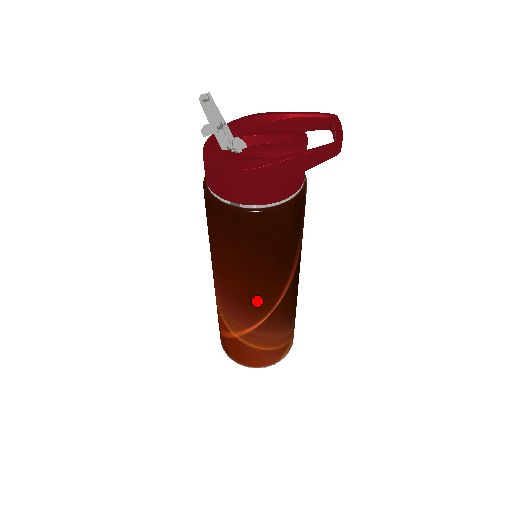
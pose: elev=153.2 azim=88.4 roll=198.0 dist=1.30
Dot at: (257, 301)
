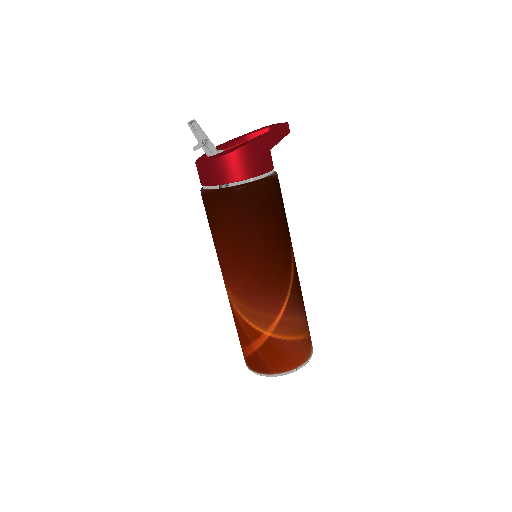
Dot at: (277, 277)
